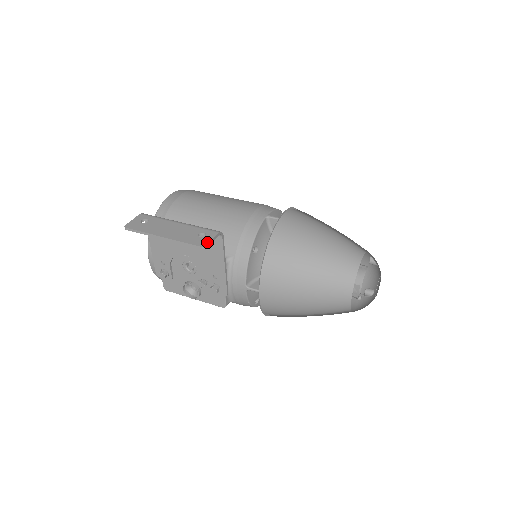
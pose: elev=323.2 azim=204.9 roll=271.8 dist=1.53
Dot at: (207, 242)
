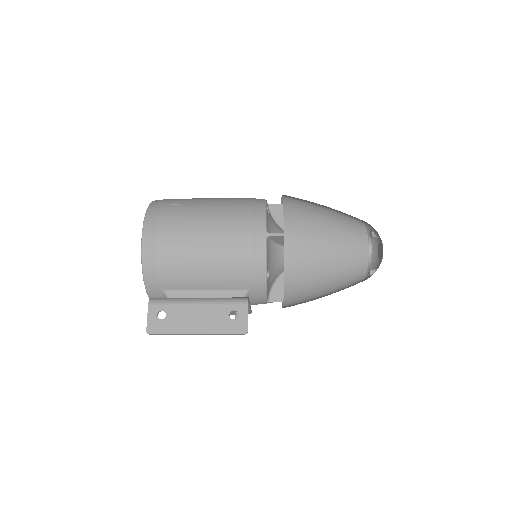
Dot at: (246, 325)
